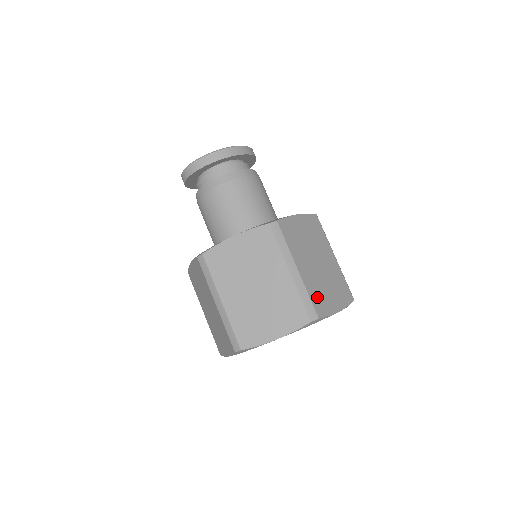
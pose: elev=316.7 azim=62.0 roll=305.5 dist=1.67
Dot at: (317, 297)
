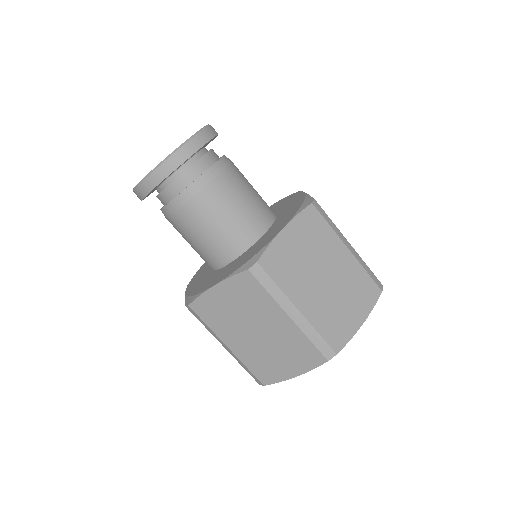
Dot at: (330, 328)
